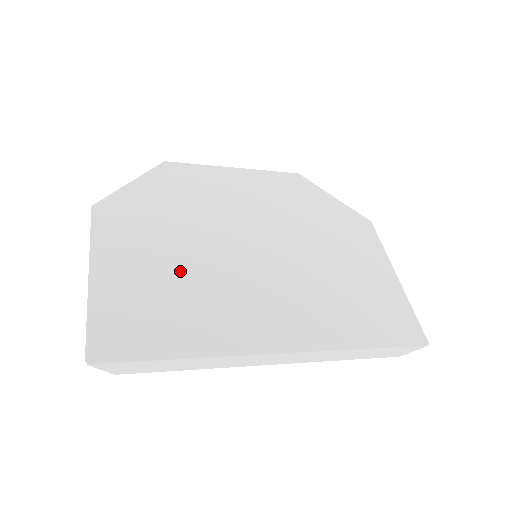
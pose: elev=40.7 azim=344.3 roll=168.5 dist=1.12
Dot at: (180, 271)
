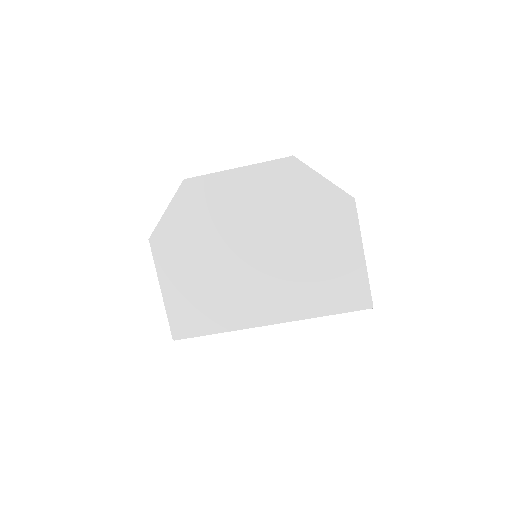
Dot at: (209, 279)
